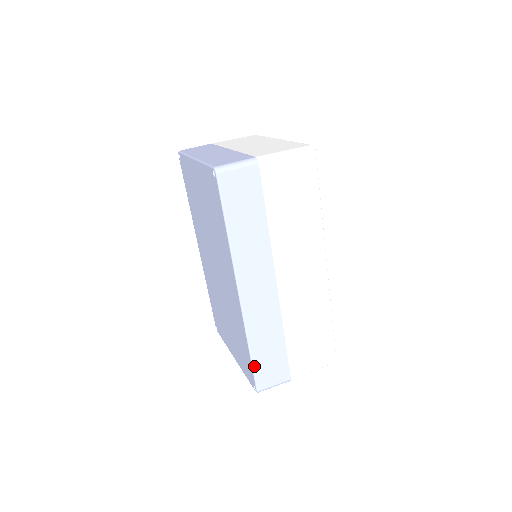
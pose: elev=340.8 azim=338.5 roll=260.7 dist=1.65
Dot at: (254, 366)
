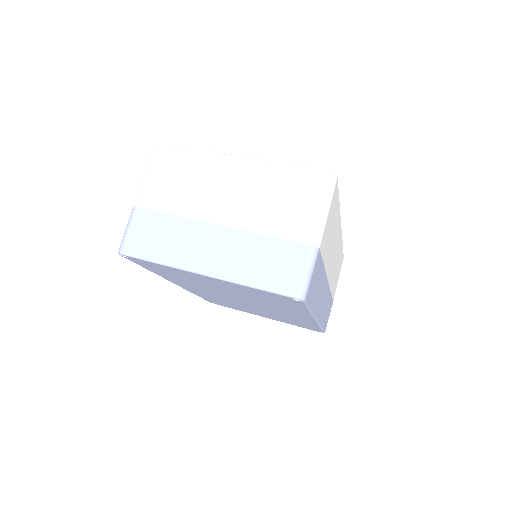
Dot at: (323, 329)
